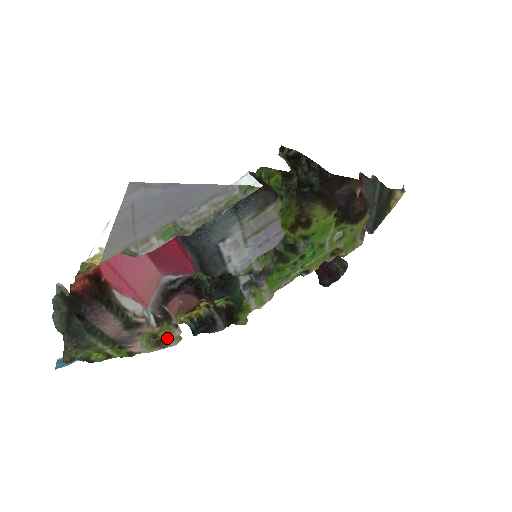
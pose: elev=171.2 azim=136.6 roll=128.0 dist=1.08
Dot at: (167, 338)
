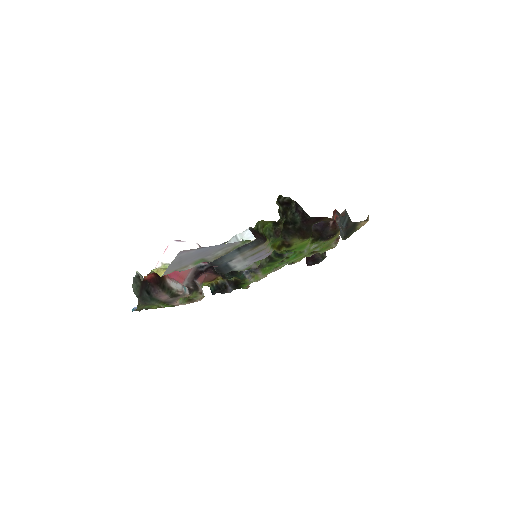
Dot at: (195, 298)
